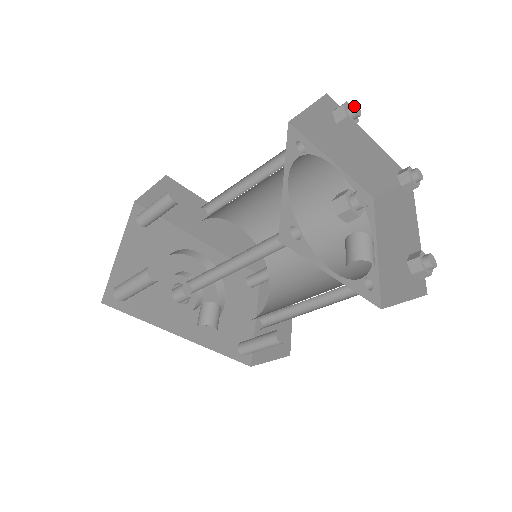
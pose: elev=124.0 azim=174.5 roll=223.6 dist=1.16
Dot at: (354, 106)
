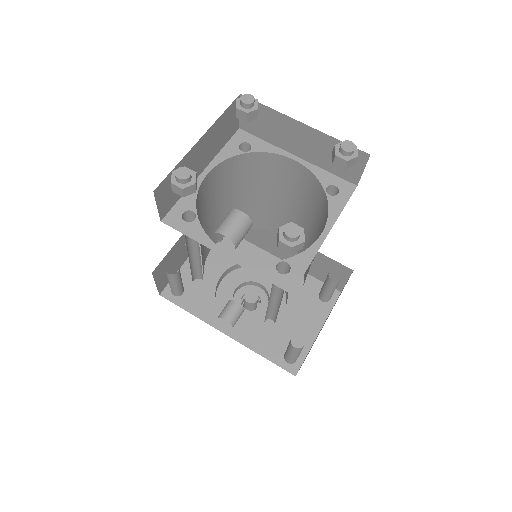
Dot at: (244, 97)
